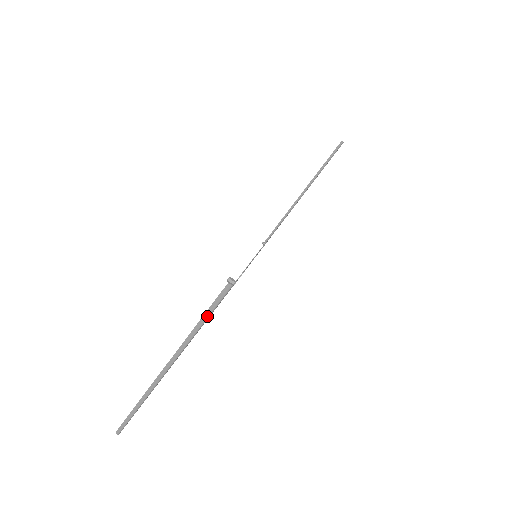
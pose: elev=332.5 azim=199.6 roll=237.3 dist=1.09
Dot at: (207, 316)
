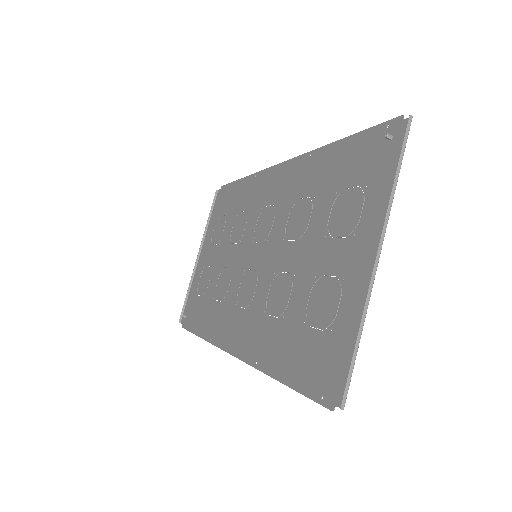
Dot at: (402, 159)
